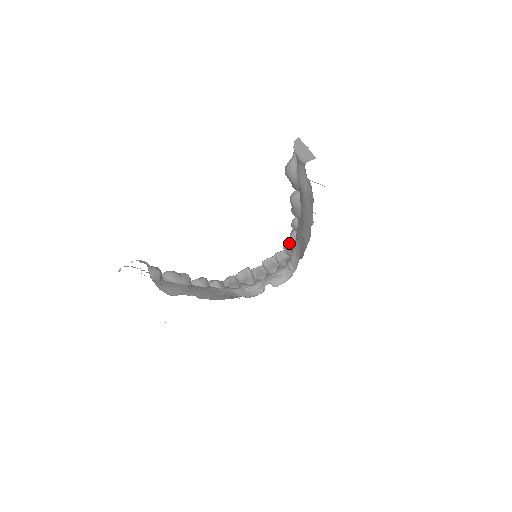
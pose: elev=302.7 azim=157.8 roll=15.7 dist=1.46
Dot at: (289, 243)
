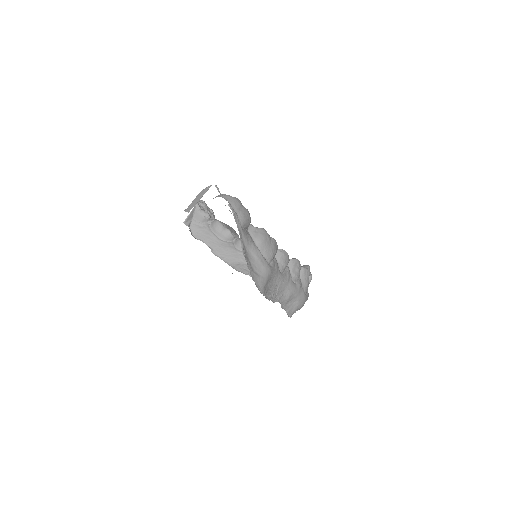
Dot at: occluded
